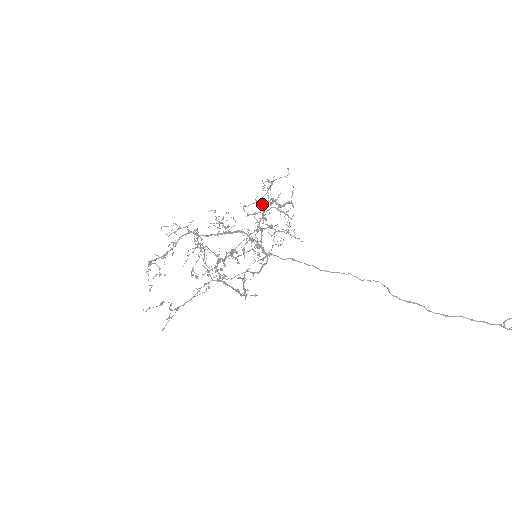
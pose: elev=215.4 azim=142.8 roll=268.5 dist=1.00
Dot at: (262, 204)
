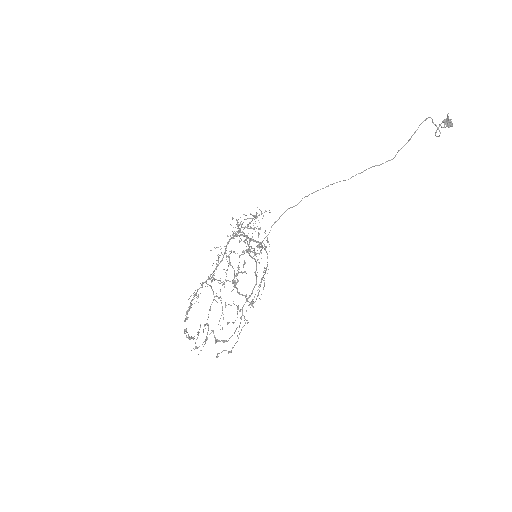
Dot at: (238, 231)
